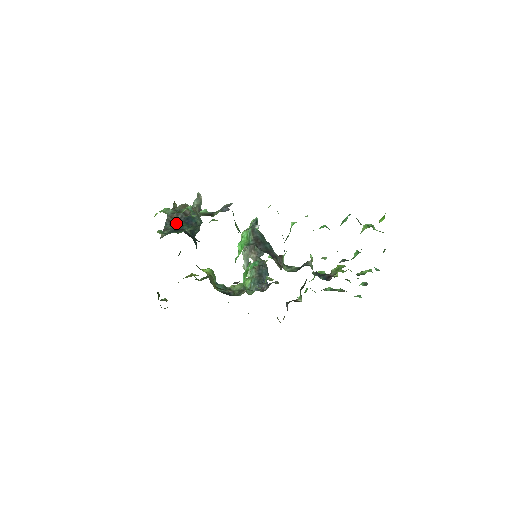
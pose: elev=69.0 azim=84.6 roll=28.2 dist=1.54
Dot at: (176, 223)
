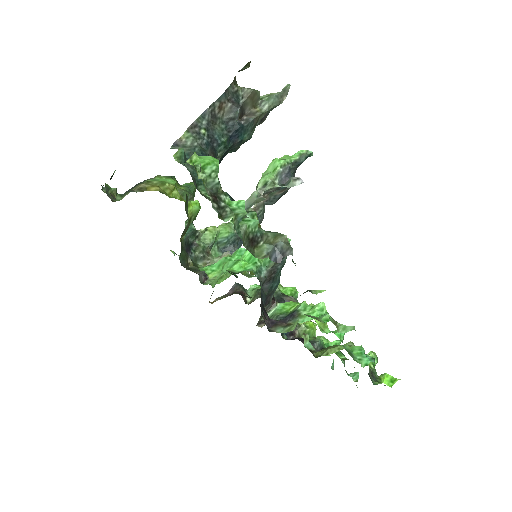
Dot at: (217, 126)
